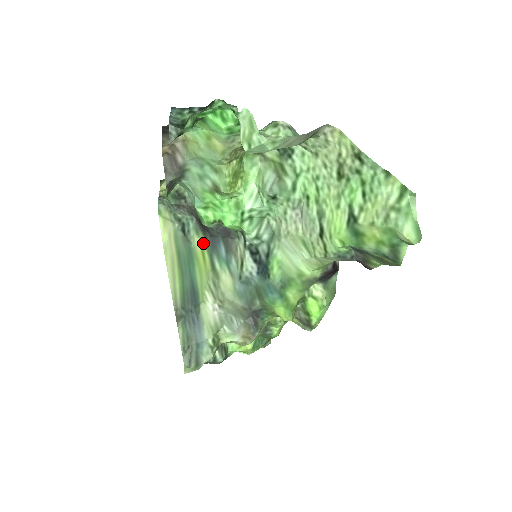
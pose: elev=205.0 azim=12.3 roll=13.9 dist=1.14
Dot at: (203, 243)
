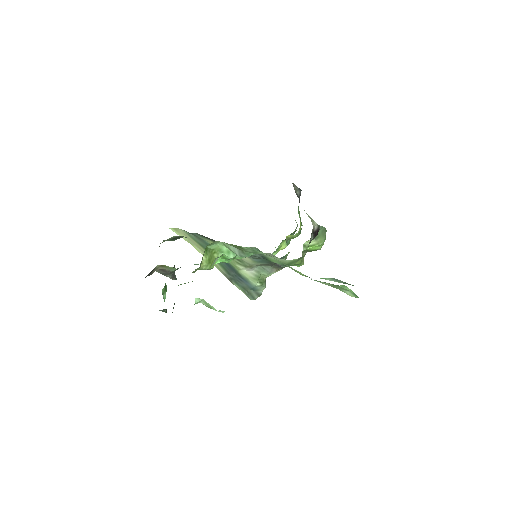
Dot at: occluded
